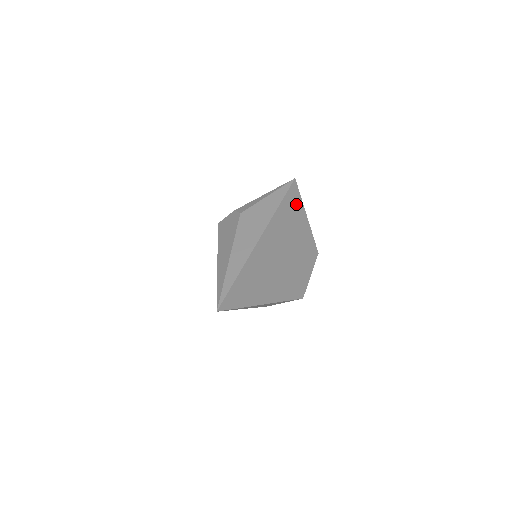
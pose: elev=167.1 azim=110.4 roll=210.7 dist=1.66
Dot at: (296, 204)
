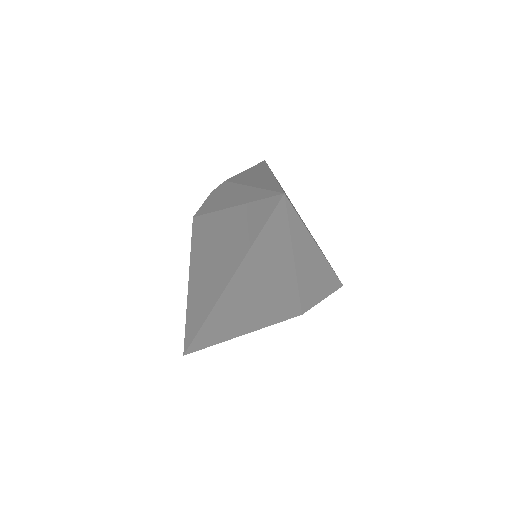
Dot at: occluded
